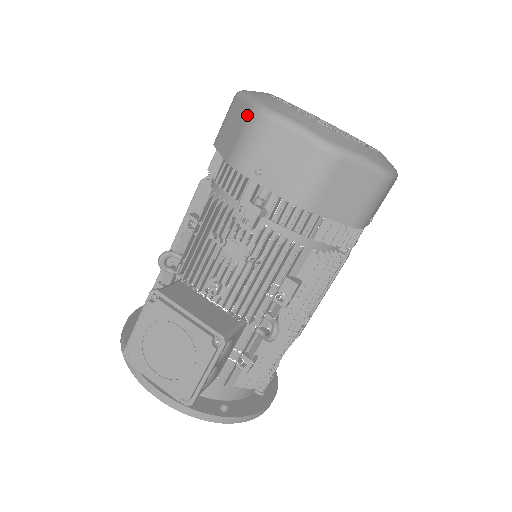
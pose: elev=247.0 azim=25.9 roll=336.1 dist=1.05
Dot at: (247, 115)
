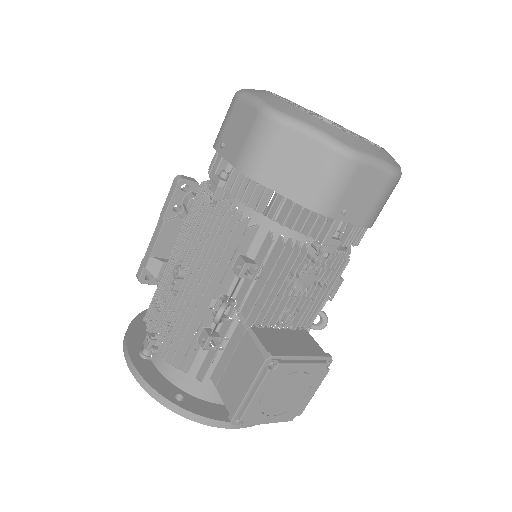
Dot at: (327, 157)
